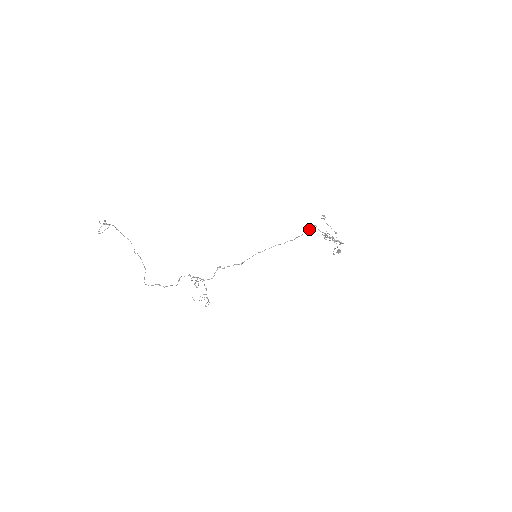
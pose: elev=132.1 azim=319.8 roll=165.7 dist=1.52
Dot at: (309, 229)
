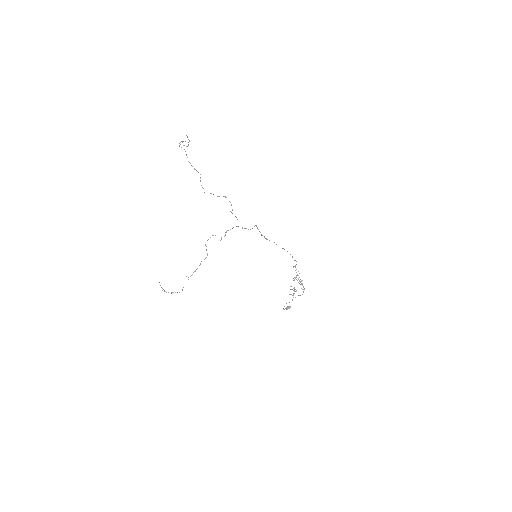
Dot at: (295, 260)
